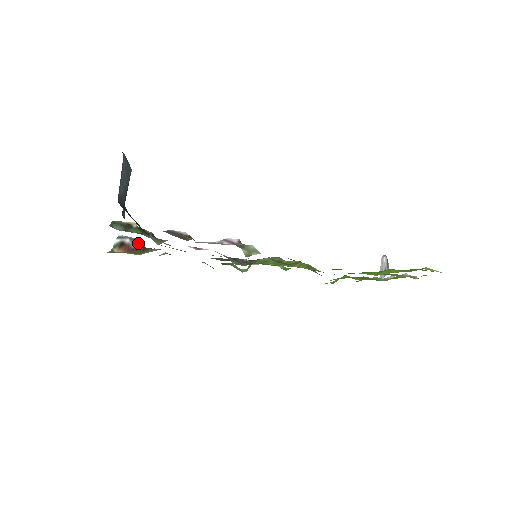
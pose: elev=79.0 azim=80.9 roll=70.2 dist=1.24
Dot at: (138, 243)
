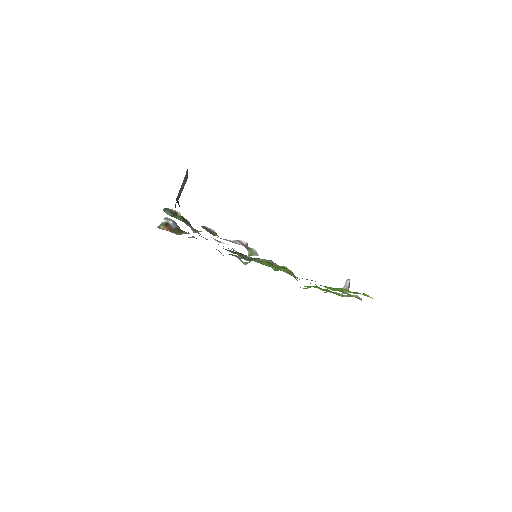
Dot at: occluded
